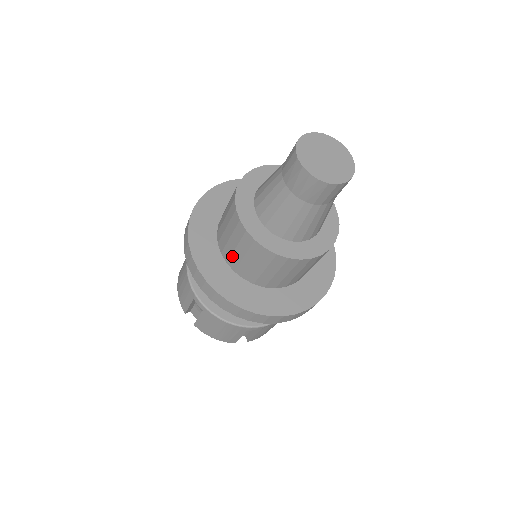
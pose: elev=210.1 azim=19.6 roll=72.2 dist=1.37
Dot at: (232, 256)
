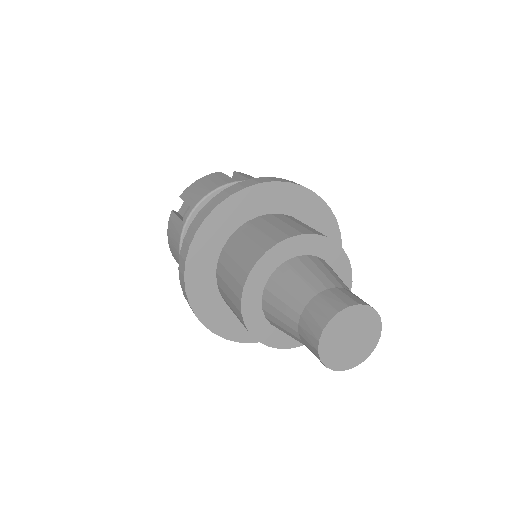
Dot at: occluded
